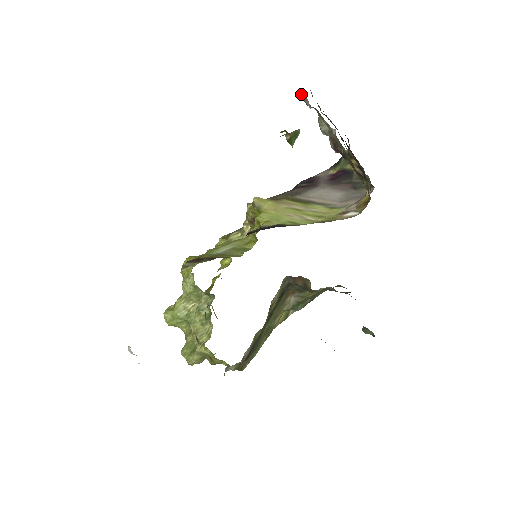
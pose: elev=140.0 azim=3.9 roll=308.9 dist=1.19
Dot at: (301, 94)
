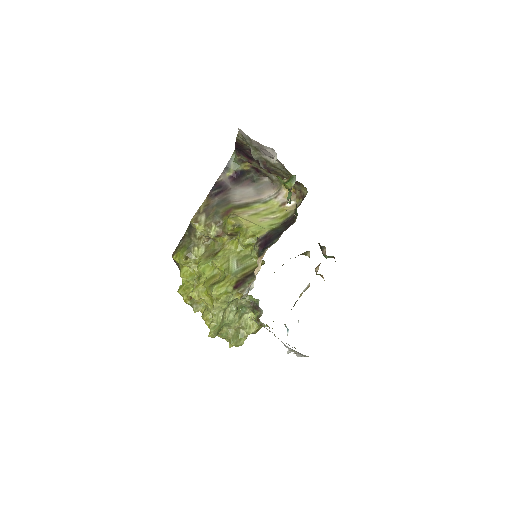
Dot at: (254, 142)
